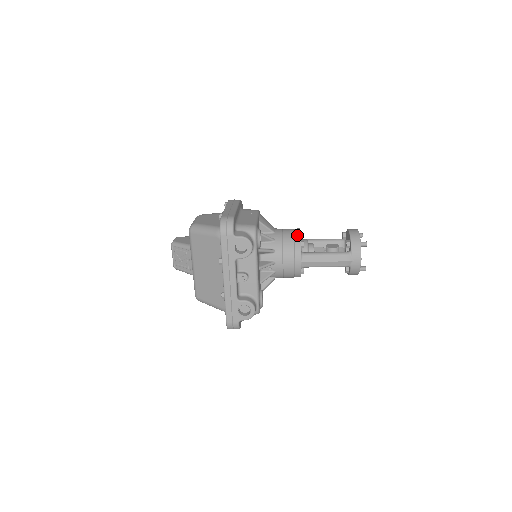
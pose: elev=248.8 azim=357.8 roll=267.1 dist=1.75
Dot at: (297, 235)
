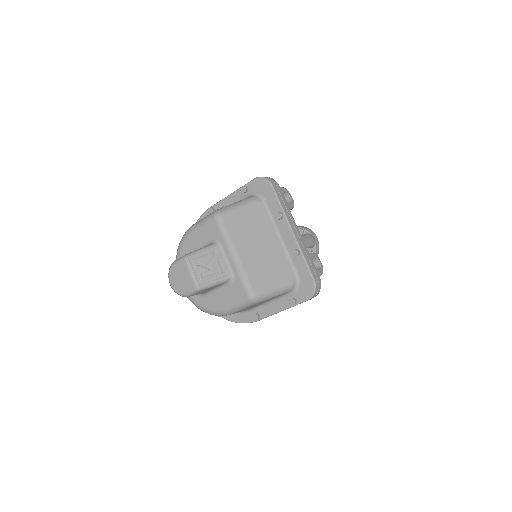
Dot at: occluded
